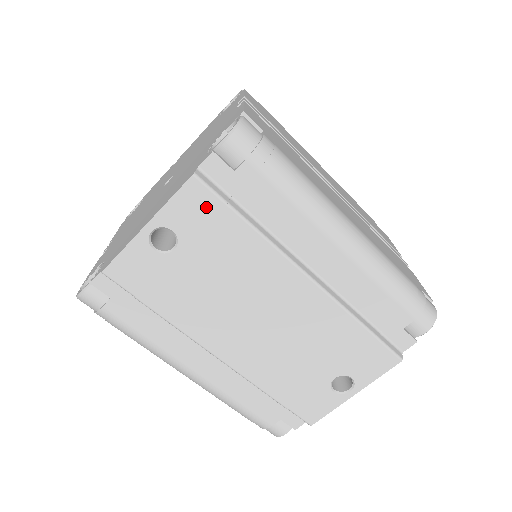
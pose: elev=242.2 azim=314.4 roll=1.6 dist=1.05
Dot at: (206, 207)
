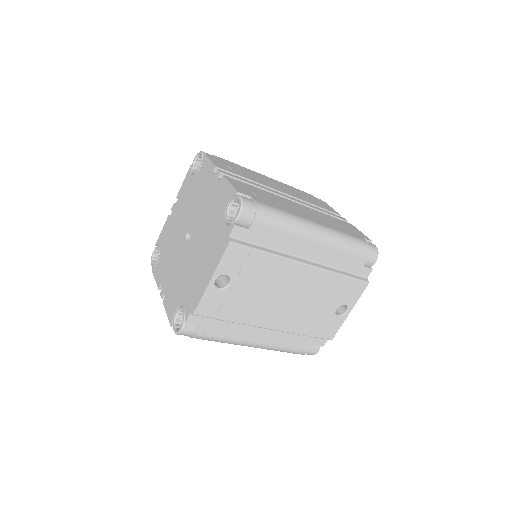
Dot at: (241, 255)
